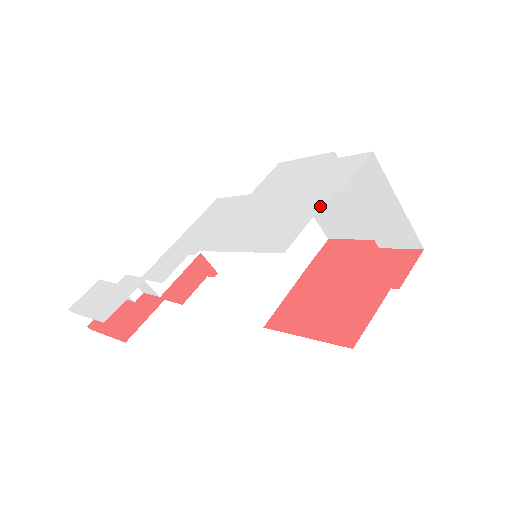
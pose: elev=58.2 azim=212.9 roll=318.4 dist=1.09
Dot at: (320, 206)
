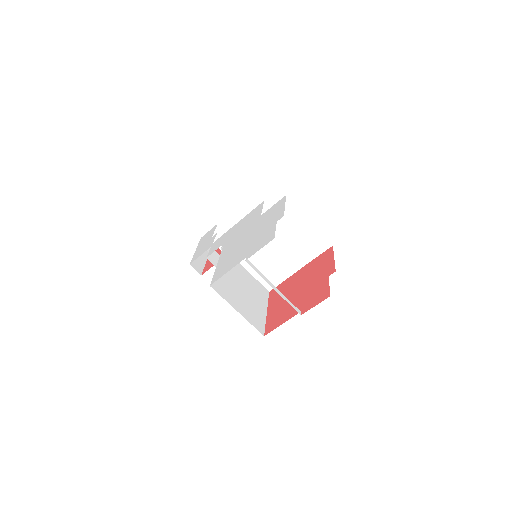
Dot at: occluded
